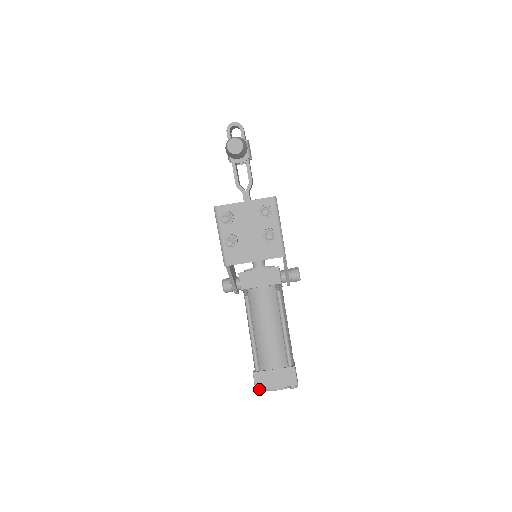
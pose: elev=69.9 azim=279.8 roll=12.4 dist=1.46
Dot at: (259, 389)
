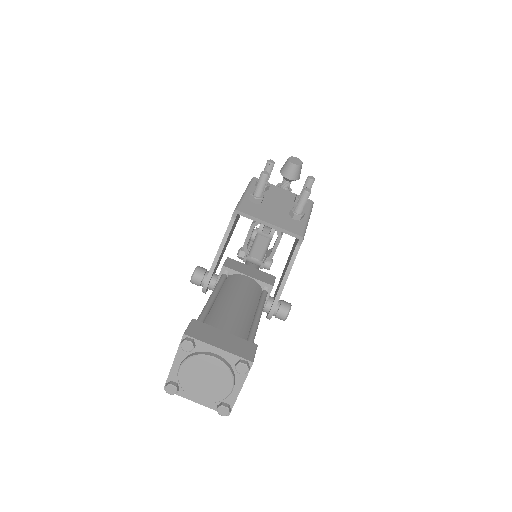
Dot at: (191, 335)
